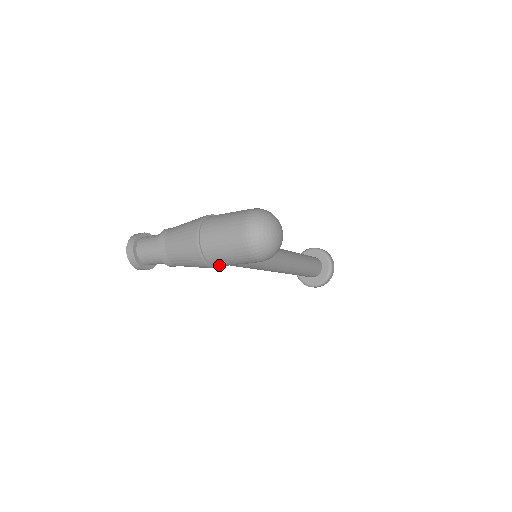
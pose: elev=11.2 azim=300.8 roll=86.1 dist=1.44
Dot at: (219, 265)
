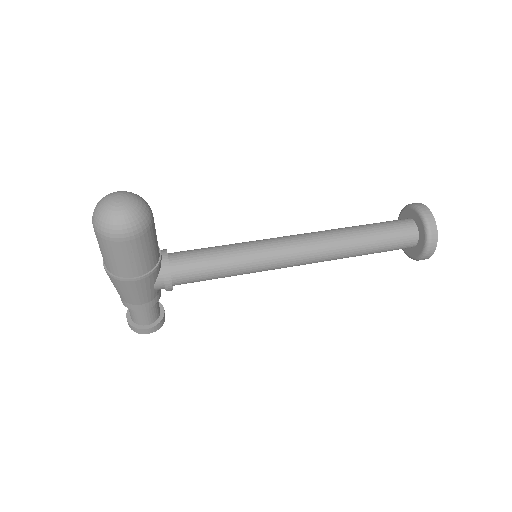
Dot at: (129, 273)
